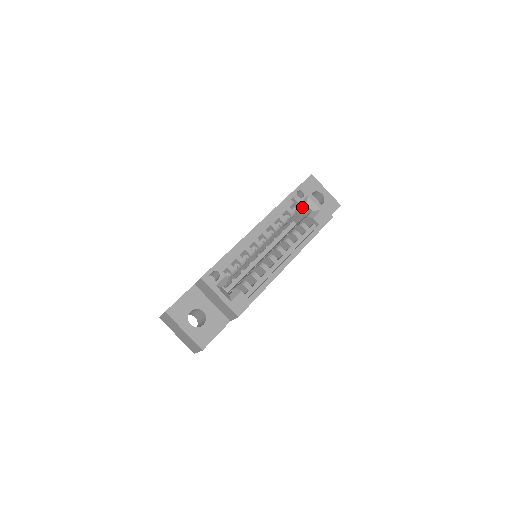
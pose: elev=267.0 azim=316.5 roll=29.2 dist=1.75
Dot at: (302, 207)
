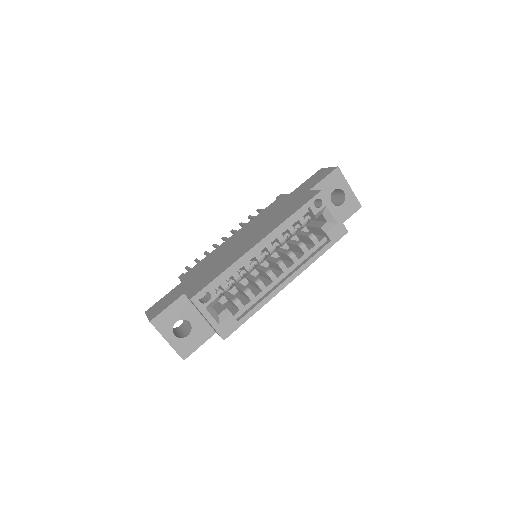
Dot at: (317, 217)
